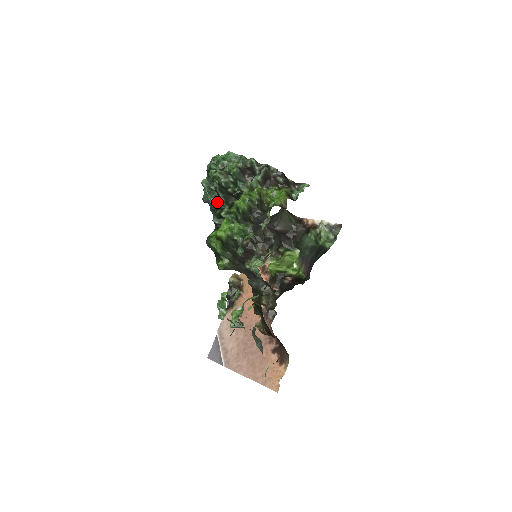
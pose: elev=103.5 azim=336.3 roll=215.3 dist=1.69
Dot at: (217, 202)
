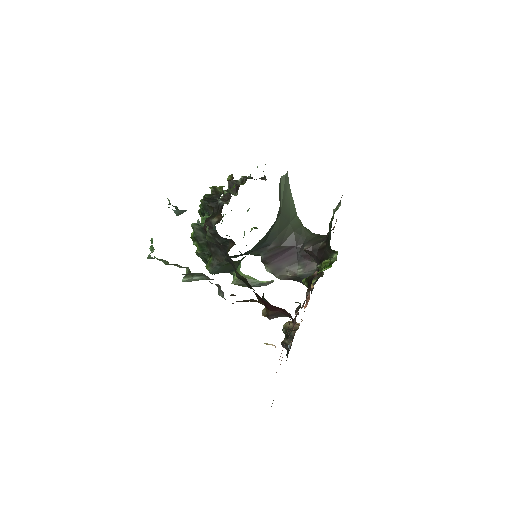
Dot at: occluded
